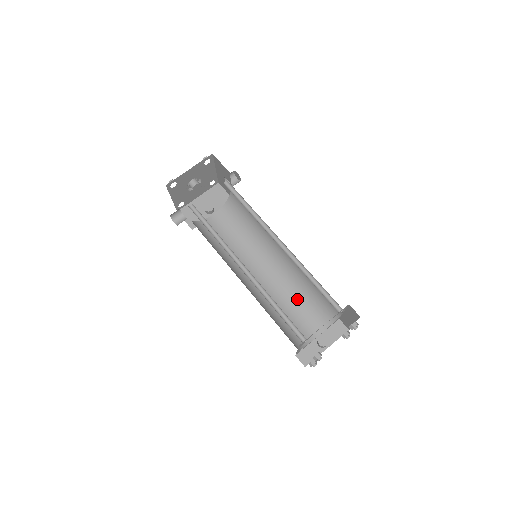
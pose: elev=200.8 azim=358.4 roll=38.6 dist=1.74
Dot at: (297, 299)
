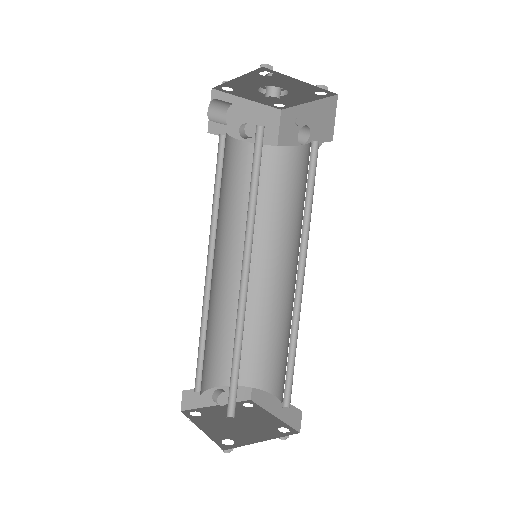
Dot at: occluded
